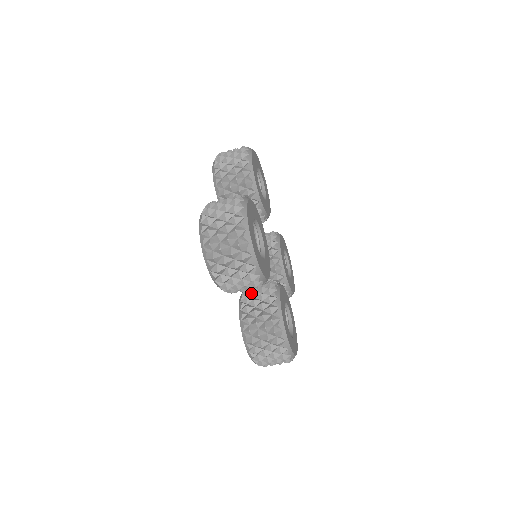
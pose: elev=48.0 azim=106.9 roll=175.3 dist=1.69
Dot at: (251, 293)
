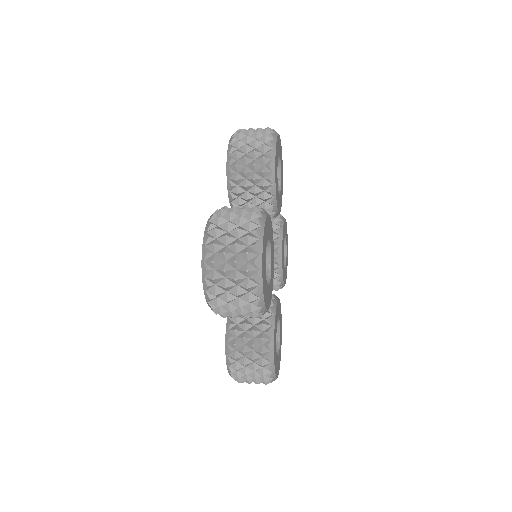
Dot at: occluded
